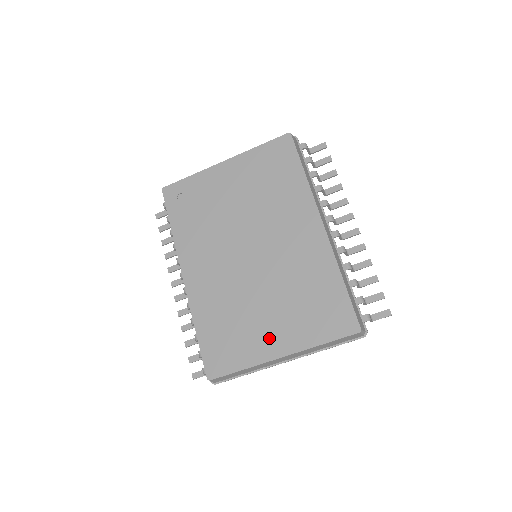
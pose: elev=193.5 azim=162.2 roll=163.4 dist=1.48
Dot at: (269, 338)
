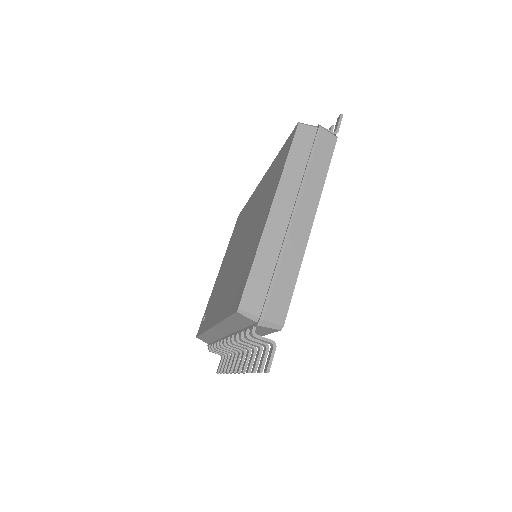
Dot at: (260, 226)
